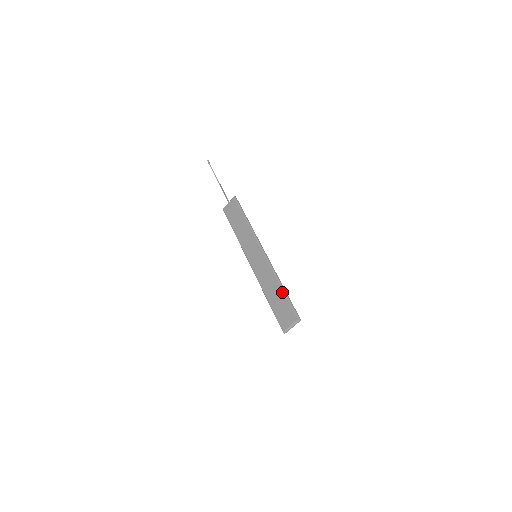
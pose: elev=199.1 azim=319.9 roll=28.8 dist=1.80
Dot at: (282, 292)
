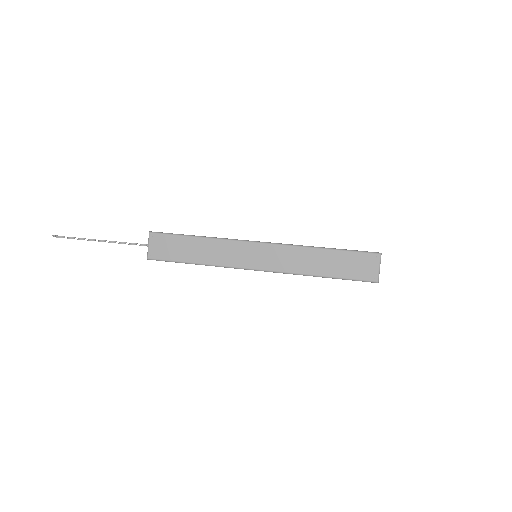
Dot at: (332, 252)
